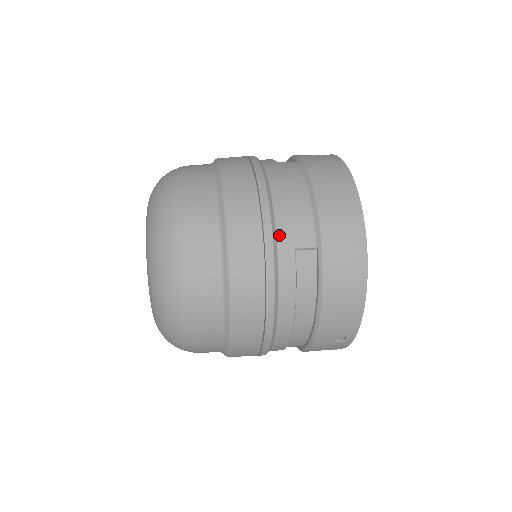
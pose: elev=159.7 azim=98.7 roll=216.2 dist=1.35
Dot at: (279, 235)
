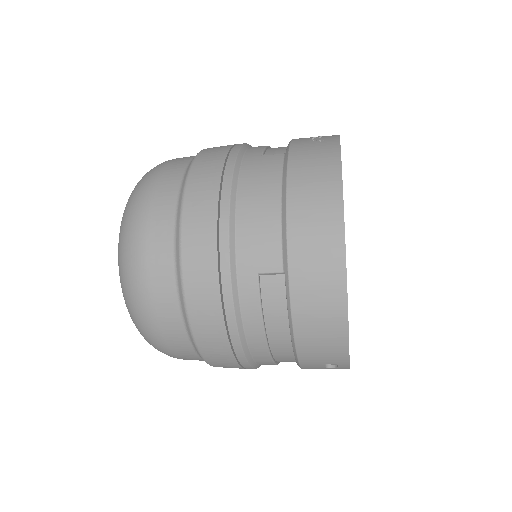
Dot at: (239, 257)
